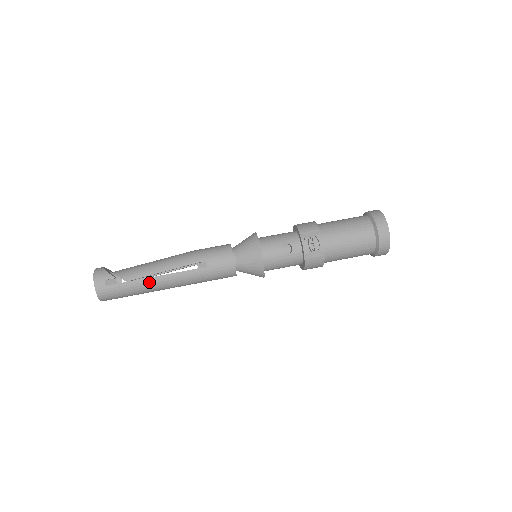
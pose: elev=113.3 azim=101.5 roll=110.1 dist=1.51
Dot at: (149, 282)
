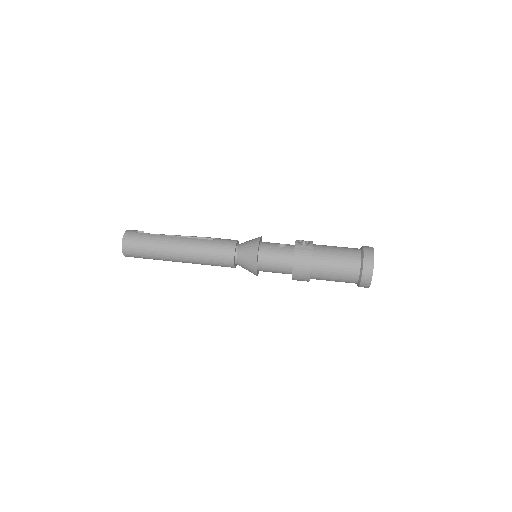
Dot at: (165, 238)
